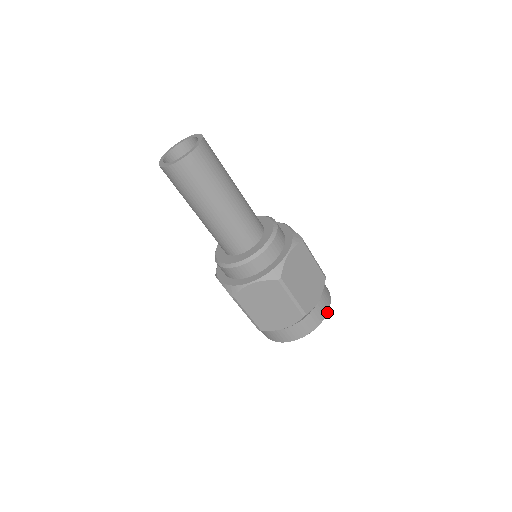
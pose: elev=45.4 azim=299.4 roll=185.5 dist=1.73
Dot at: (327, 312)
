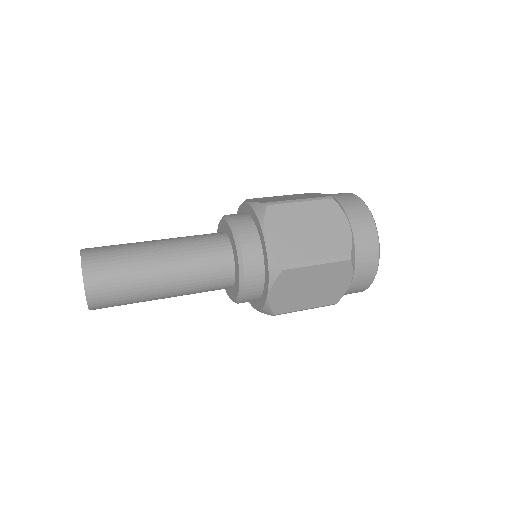
Dot at: (372, 221)
